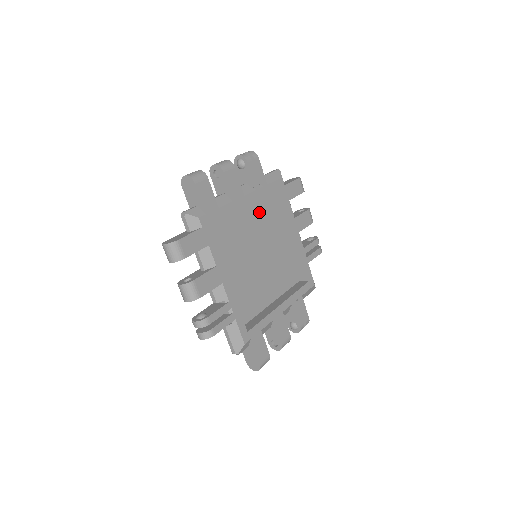
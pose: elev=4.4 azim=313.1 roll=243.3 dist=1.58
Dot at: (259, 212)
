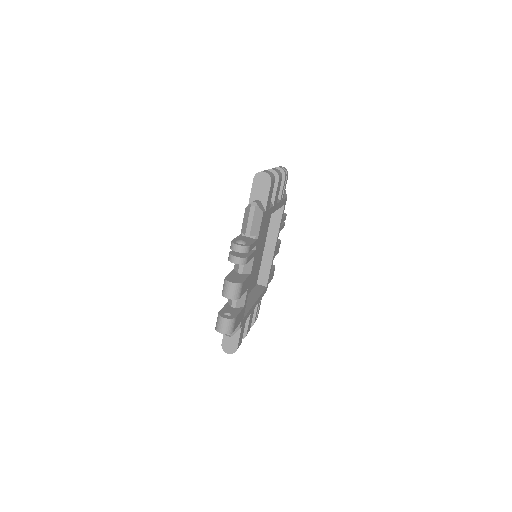
Dot at: occluded
